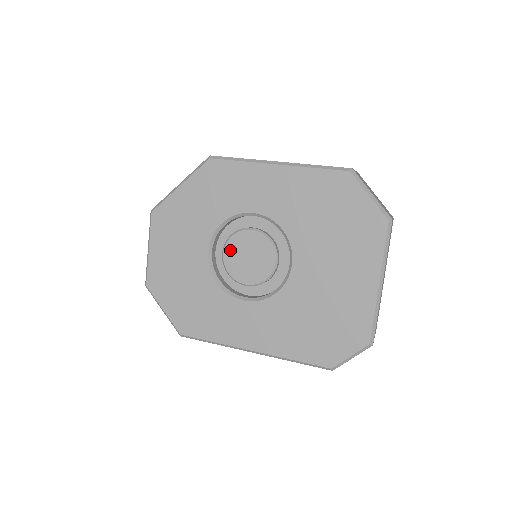
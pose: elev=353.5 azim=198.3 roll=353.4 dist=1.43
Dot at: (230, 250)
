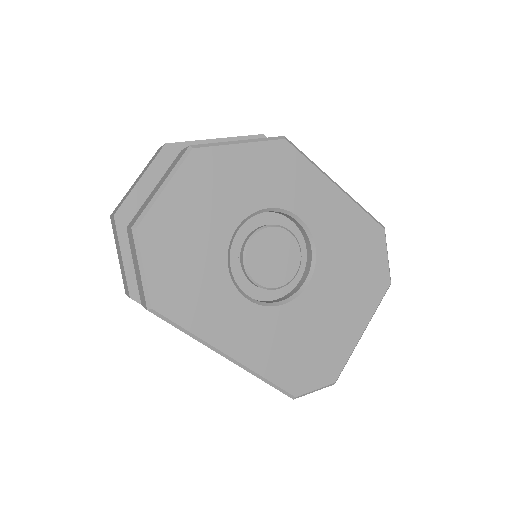
Dot at: (259, 240)
